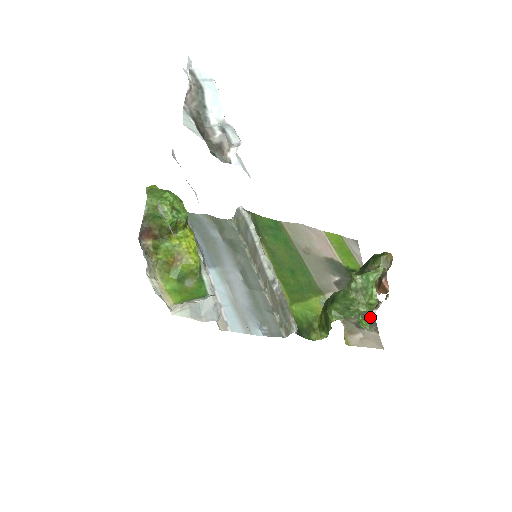
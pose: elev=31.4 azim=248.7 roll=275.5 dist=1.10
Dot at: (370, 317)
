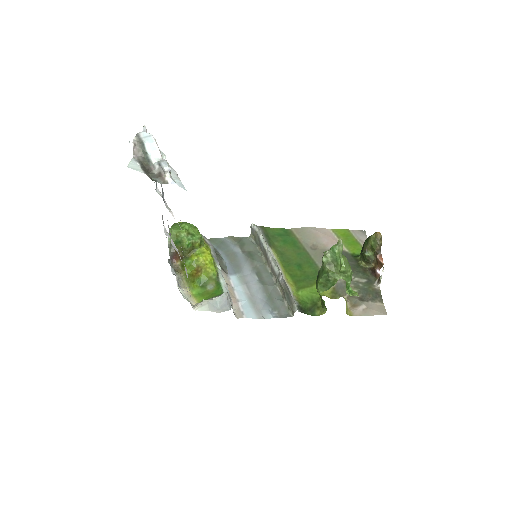
Dot at: (375, 291)
